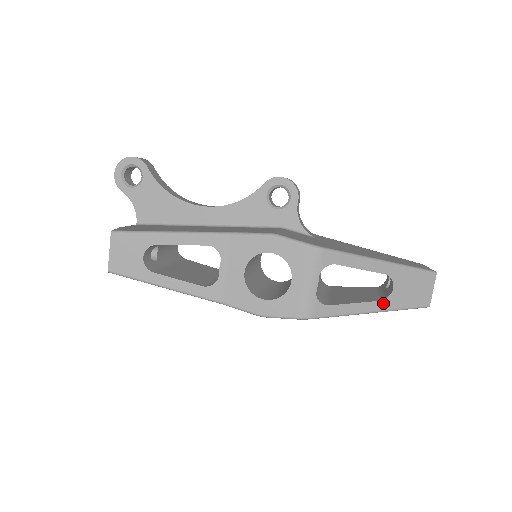
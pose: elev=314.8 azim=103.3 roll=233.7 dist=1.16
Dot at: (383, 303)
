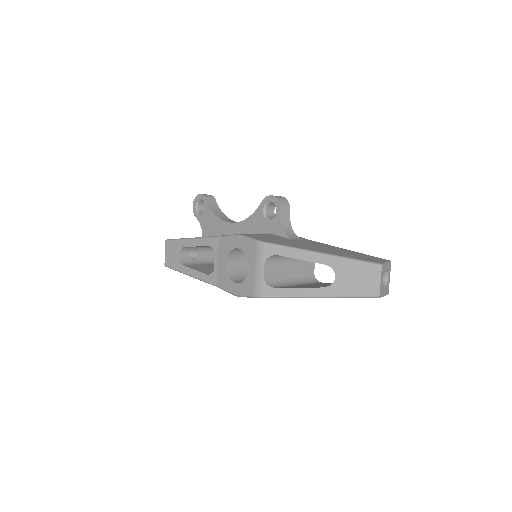
Dot at: (327, 290)
